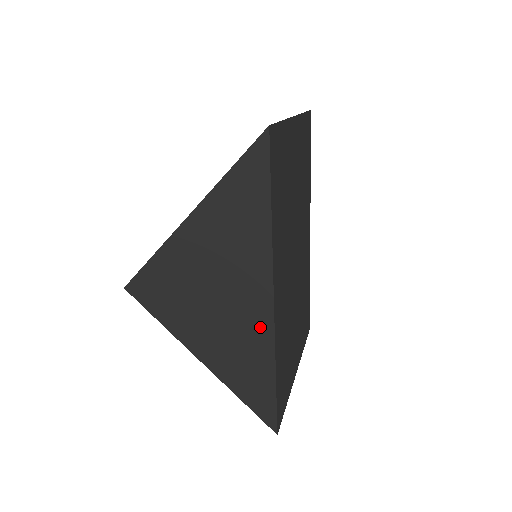
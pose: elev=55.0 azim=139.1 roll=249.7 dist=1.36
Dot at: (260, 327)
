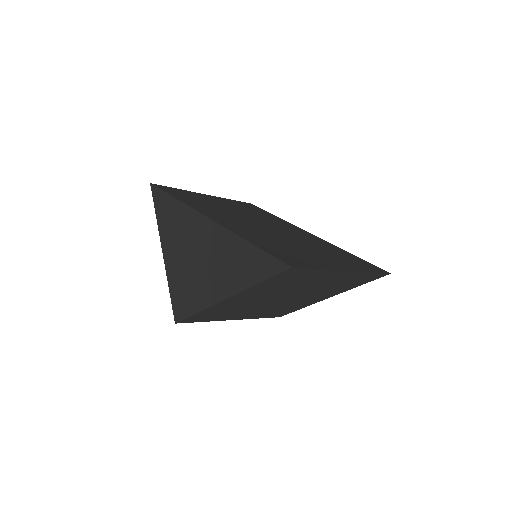
Dot at: (218, 236)
